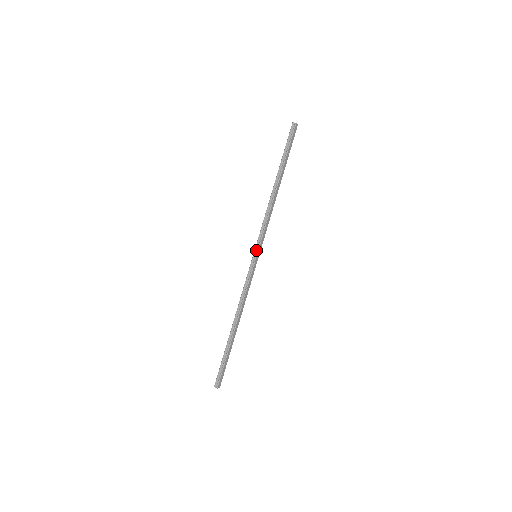
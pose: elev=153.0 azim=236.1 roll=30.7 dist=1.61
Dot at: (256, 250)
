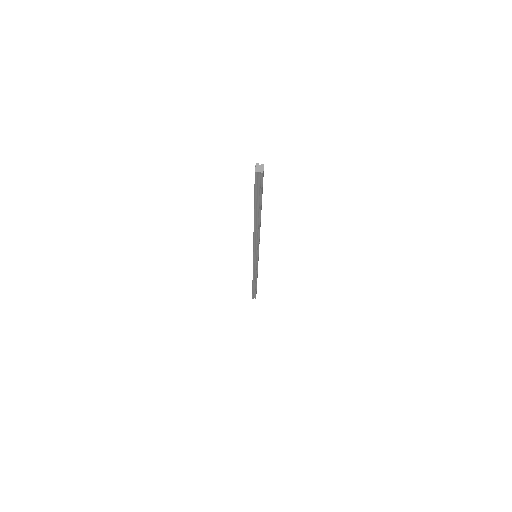
Dot at: (255, 256)
